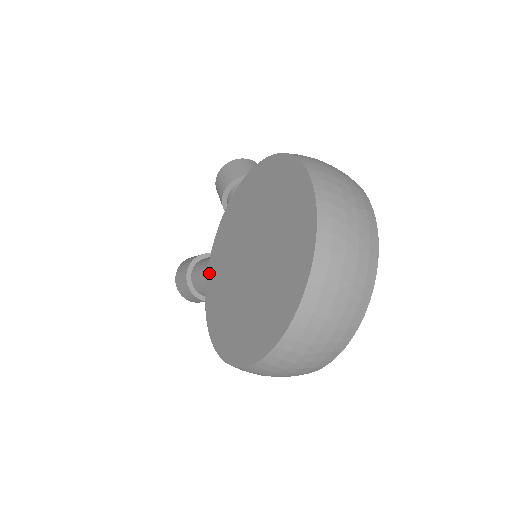
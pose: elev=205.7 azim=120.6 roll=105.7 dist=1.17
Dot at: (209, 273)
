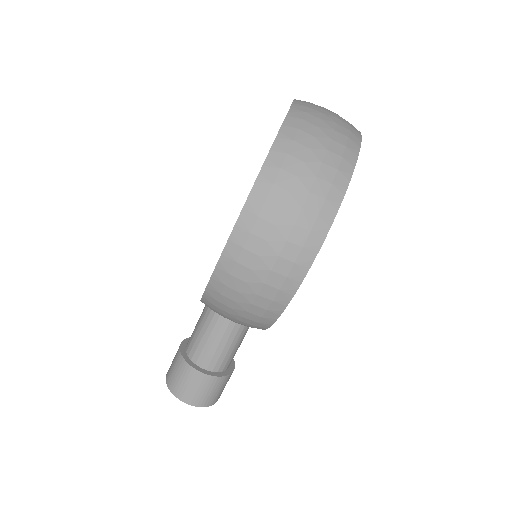
Dot at: occluded
